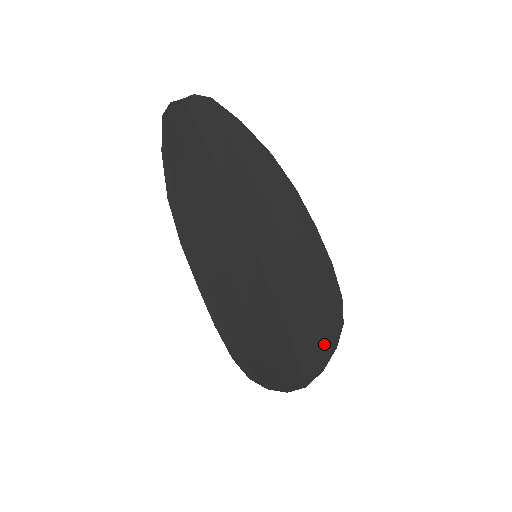
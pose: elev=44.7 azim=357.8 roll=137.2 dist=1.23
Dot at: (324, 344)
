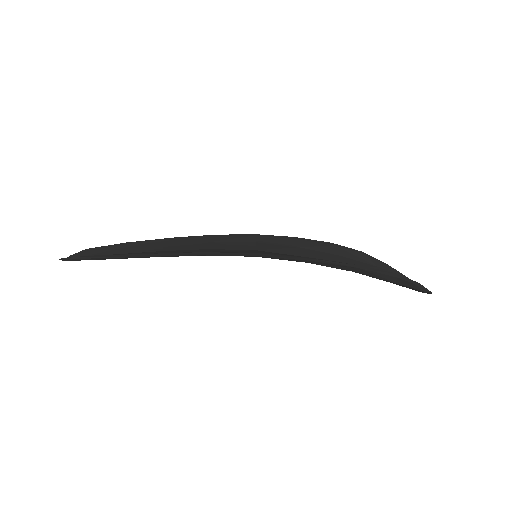
Dot at: (379, 266)
